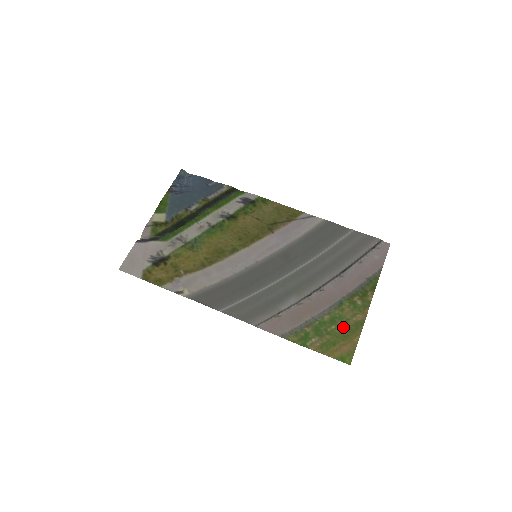
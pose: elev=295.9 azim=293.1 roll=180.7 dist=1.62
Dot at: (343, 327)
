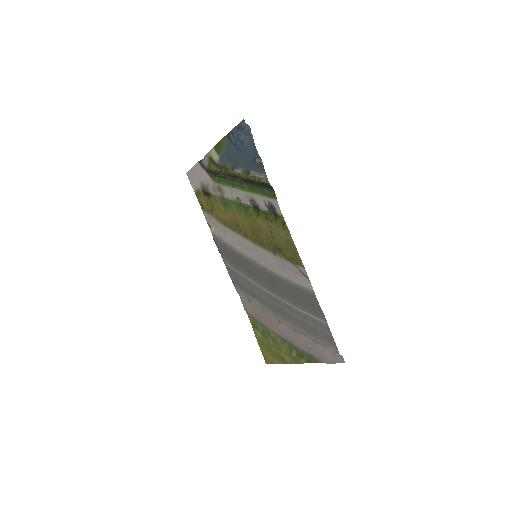
Dot at: (276, 350)
